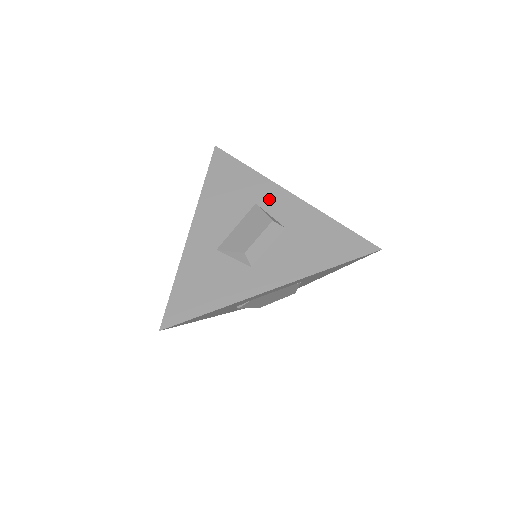
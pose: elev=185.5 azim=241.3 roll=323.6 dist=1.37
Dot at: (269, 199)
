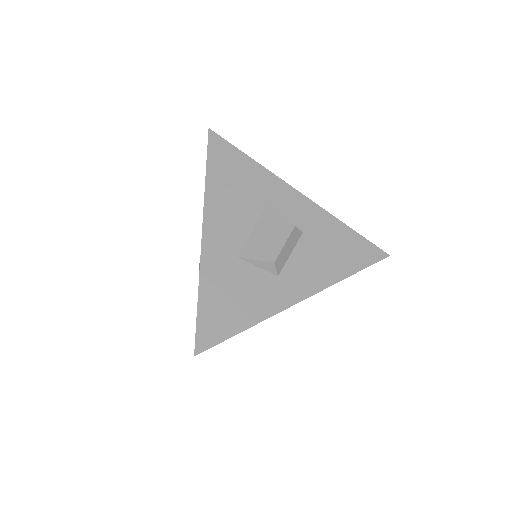
Dot at: (281, 199)
